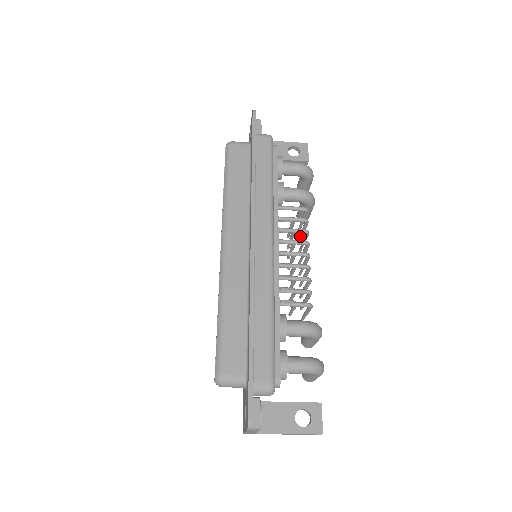
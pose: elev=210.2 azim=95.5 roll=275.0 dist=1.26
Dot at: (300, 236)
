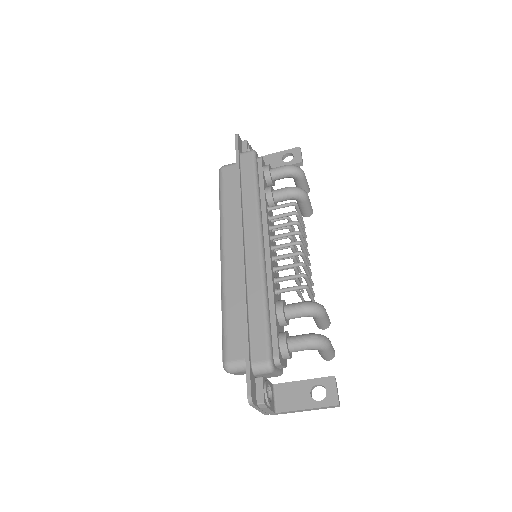
Dot at: occluded
